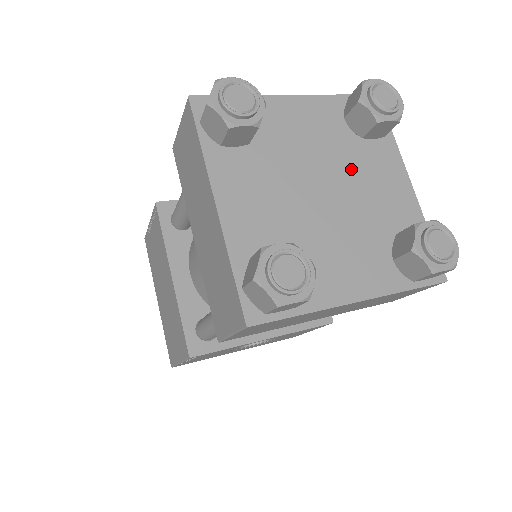
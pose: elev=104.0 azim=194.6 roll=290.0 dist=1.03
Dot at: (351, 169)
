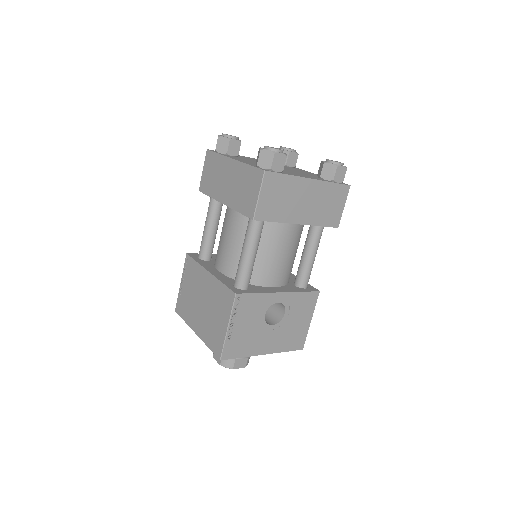
Dot at: occluded
